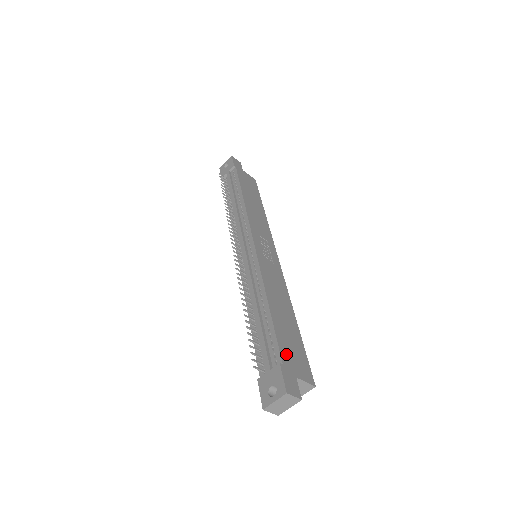
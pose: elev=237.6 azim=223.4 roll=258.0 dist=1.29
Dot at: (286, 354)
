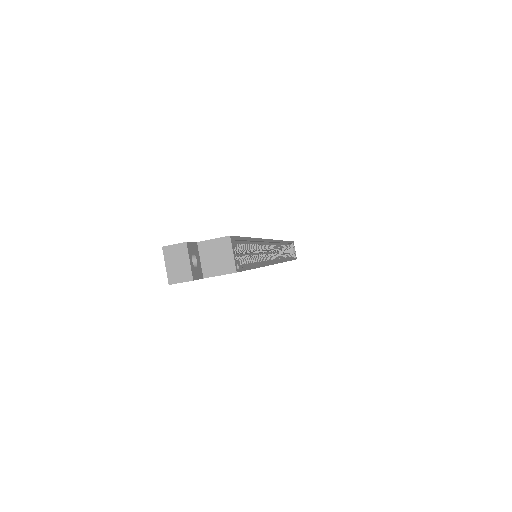
Dot at: occluded
